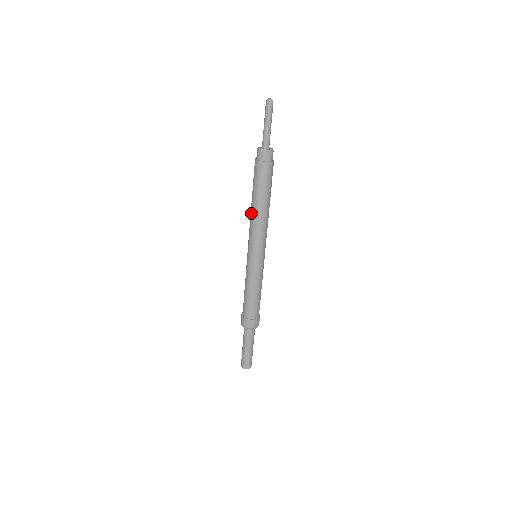
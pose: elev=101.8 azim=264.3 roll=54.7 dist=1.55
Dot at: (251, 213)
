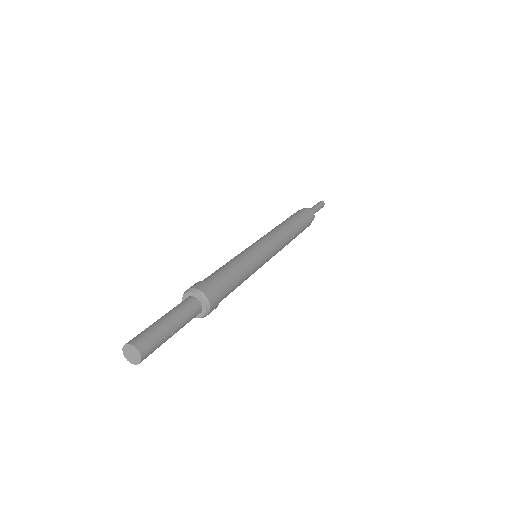
Dot at: occluded
